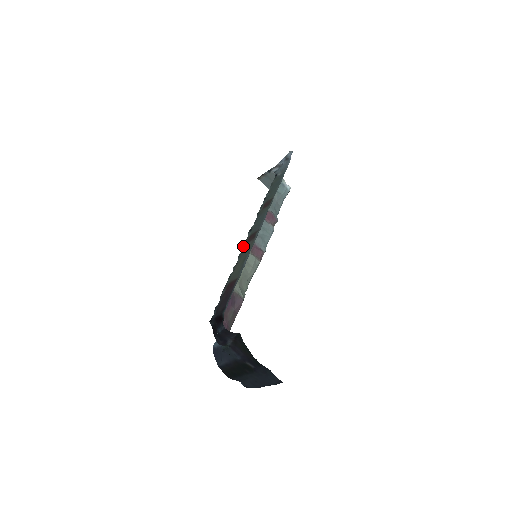
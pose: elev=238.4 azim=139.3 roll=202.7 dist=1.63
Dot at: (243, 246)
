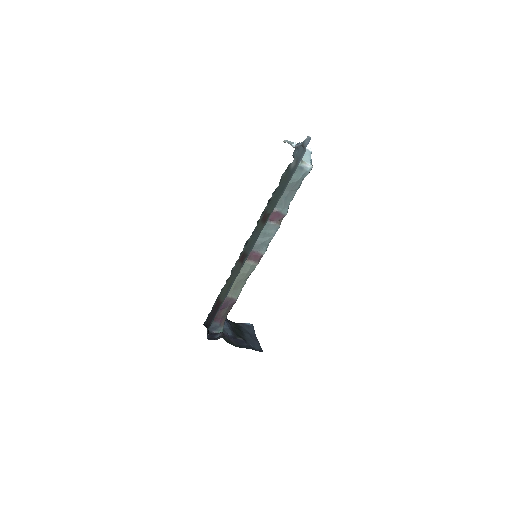
Dot at: (236, 261)
